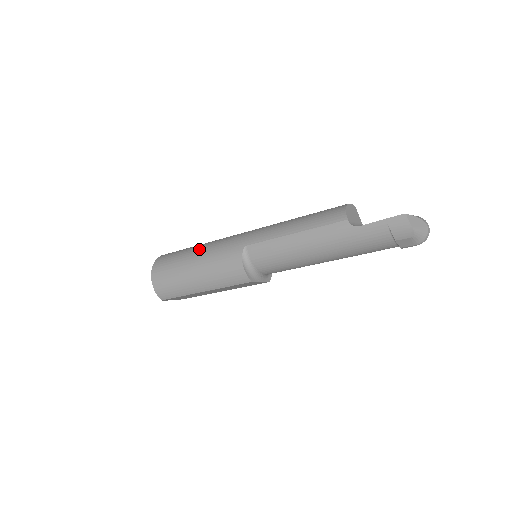
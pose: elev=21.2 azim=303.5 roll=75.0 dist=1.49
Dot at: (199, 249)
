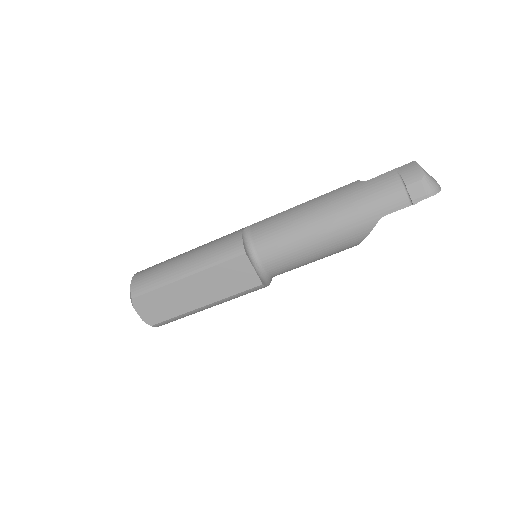
Dot at: occluded
